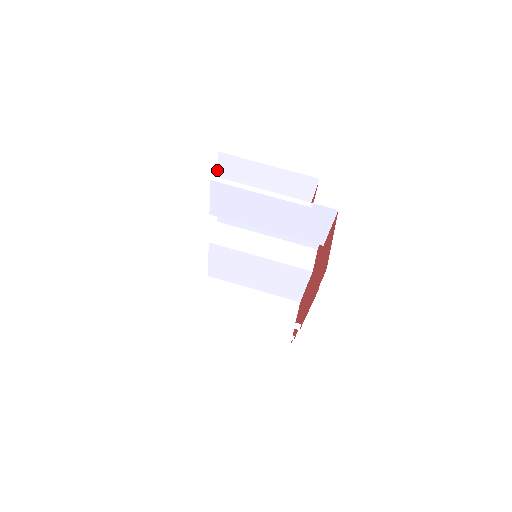
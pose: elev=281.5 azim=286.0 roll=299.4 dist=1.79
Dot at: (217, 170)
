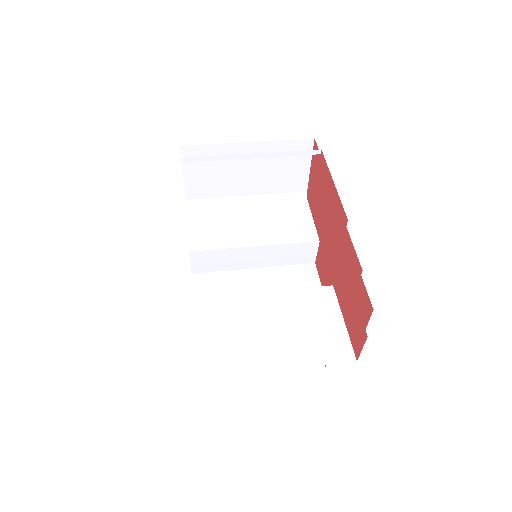
Dot at: occluded
